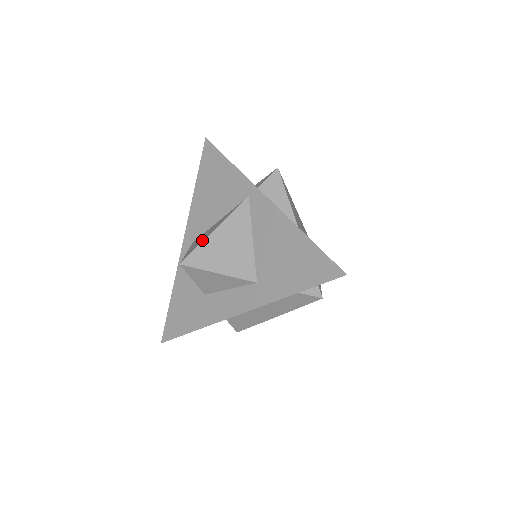
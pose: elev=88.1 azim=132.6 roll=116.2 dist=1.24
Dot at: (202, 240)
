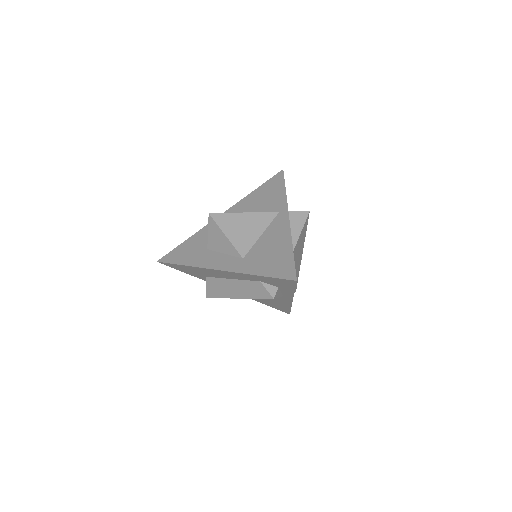
Dot at: (233, 213)
